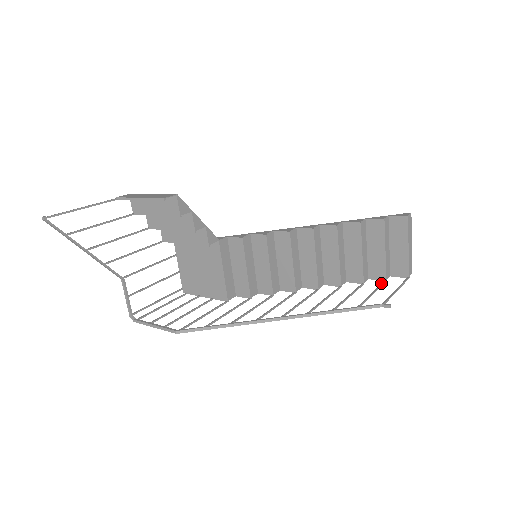
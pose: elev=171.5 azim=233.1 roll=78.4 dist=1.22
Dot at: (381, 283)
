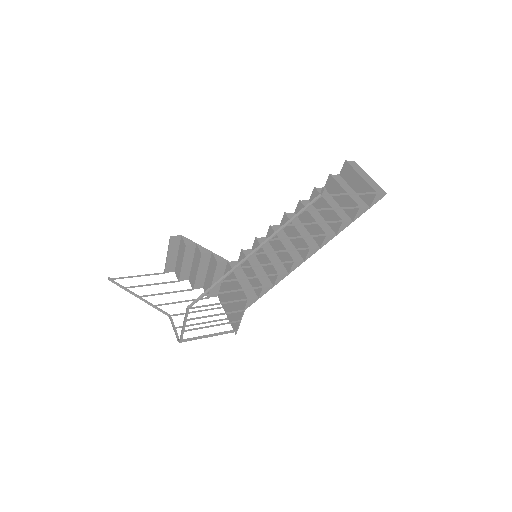
Dot at: (351, 208)
